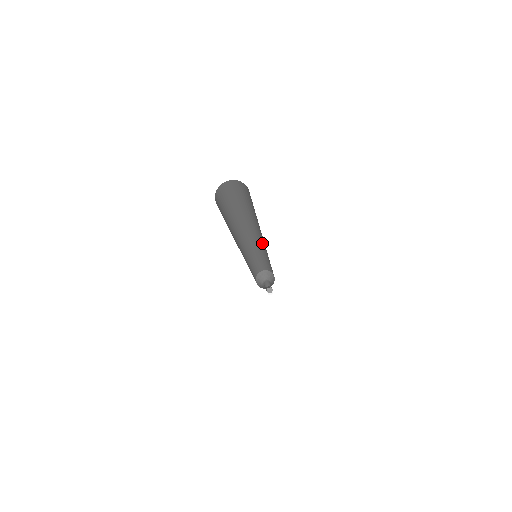
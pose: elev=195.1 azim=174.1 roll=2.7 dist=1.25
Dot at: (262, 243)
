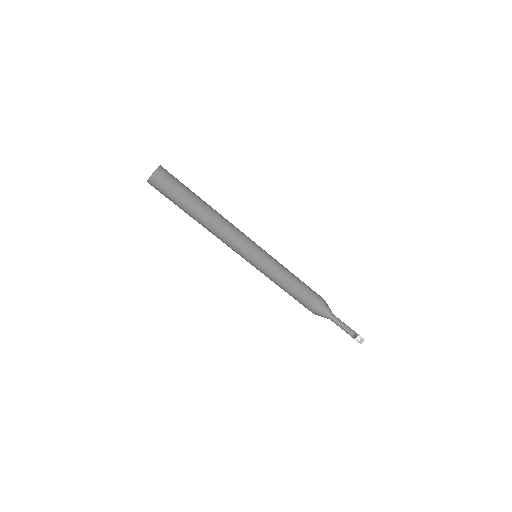
Dot at: occluded
